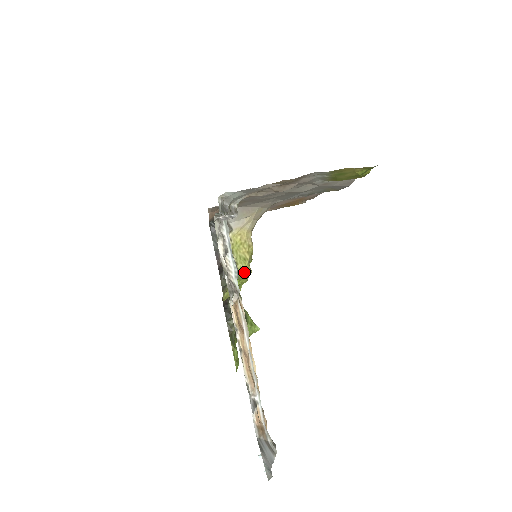
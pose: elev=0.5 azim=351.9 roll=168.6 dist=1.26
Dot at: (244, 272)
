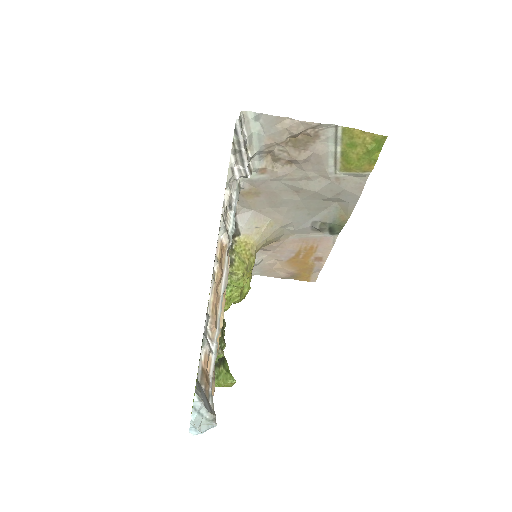
Dot at: (239, 271)
